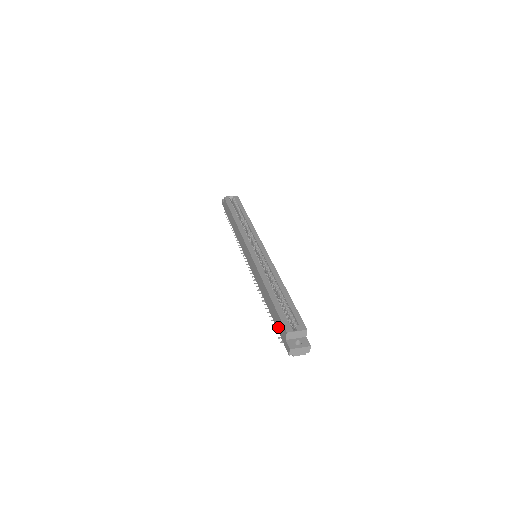
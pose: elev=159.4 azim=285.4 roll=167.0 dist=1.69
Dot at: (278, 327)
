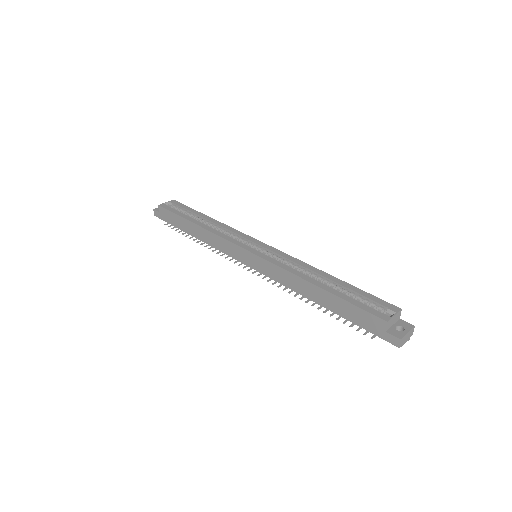
Dot at: (360, 322)
